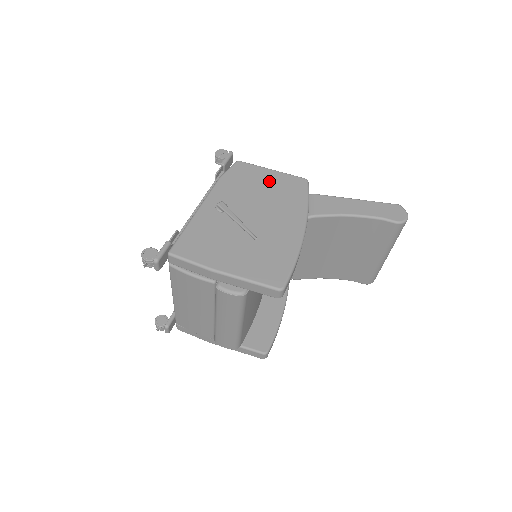
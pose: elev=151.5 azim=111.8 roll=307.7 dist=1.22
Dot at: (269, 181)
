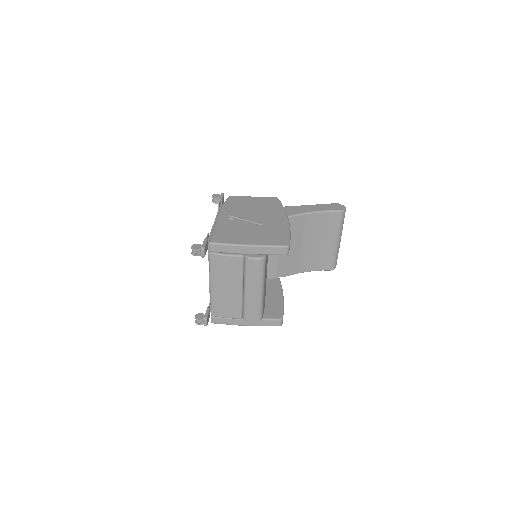
Dot at: (254, 202)
